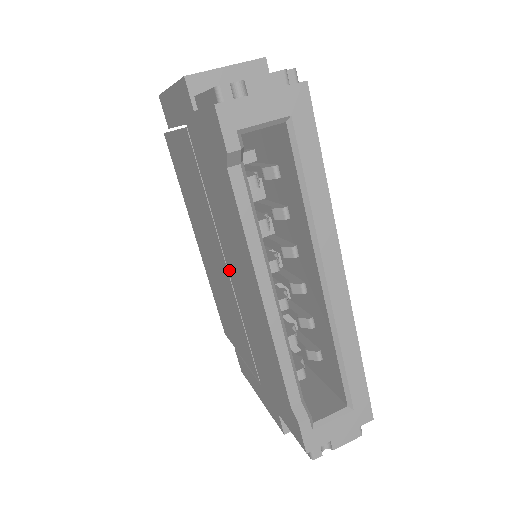
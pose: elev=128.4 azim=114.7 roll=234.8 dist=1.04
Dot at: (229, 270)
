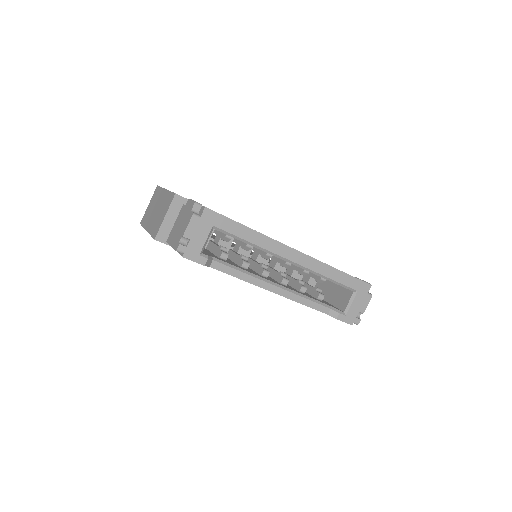
Dot at: occluded
